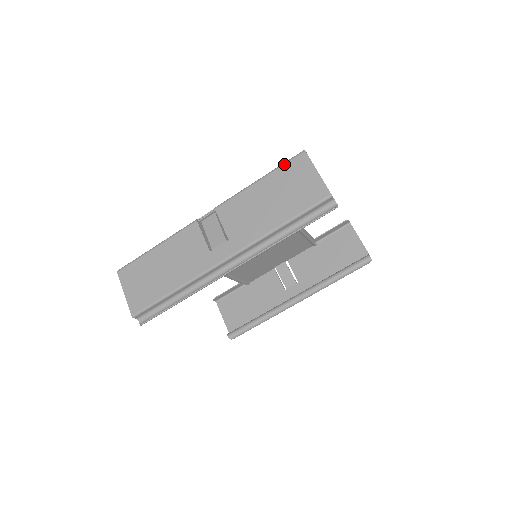
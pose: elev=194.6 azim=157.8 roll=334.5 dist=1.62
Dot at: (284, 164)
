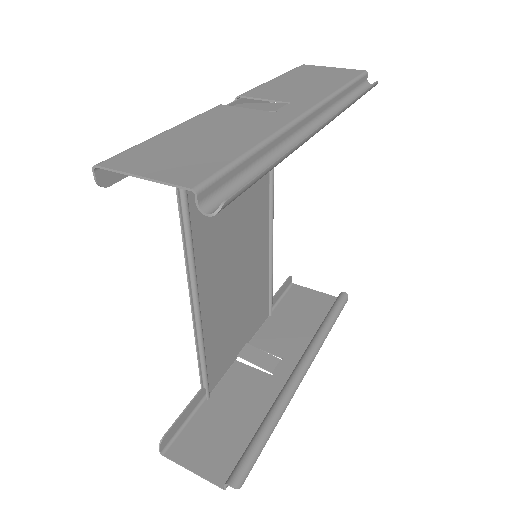
Dot at: (291, 70)
